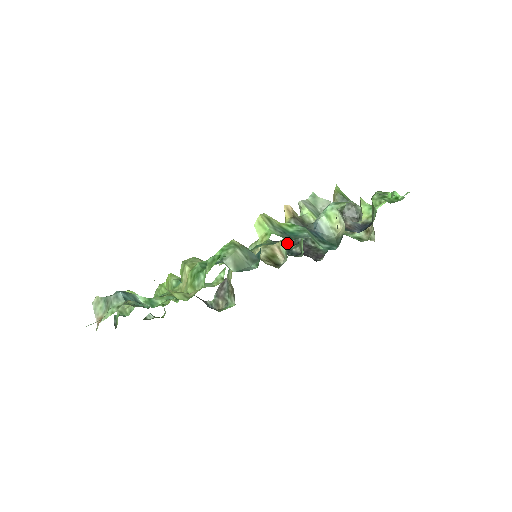
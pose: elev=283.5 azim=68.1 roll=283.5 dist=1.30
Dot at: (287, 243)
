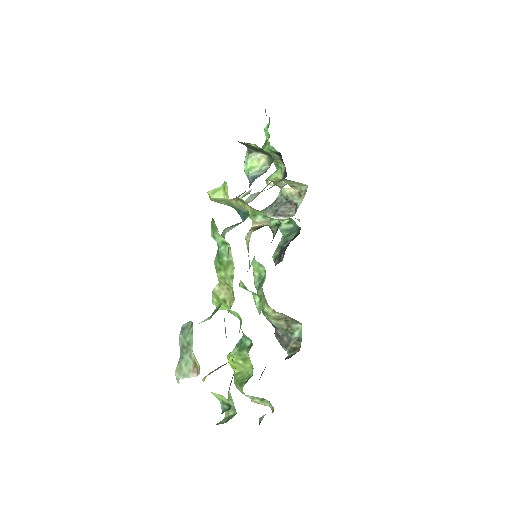
Dot at: occluded
